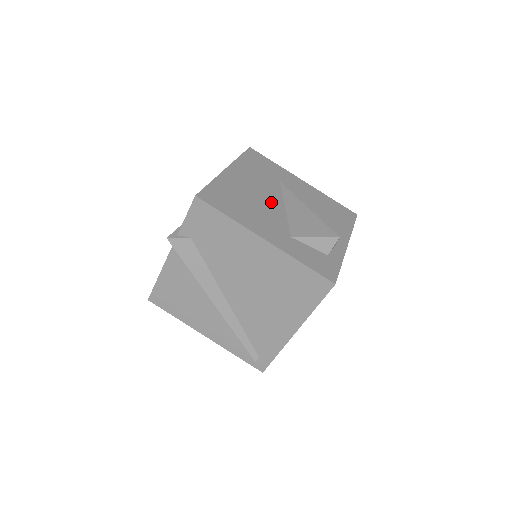
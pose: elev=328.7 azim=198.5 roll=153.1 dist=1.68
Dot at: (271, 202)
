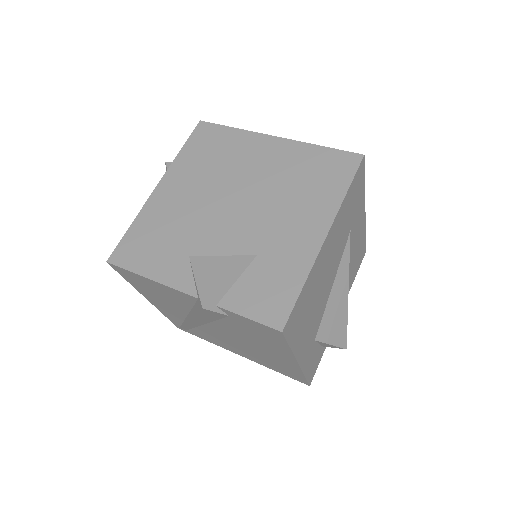
Dot at: (328, 285)
